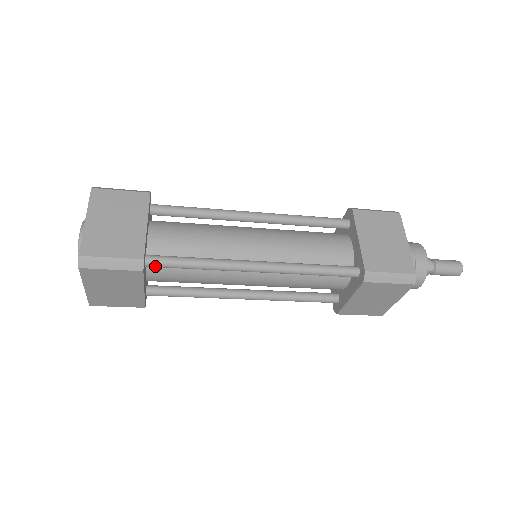
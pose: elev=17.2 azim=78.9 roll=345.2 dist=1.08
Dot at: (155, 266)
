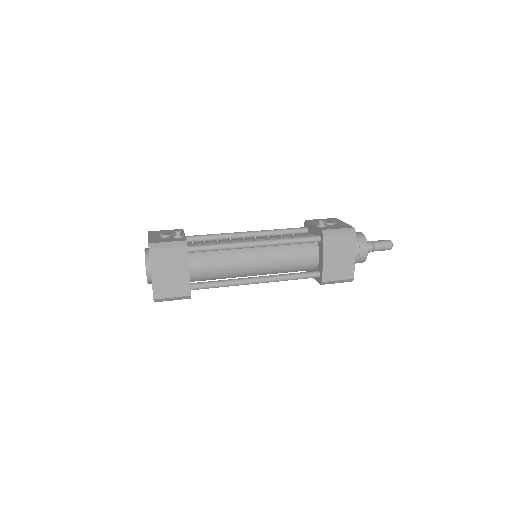
Dot at: (196, 289)
